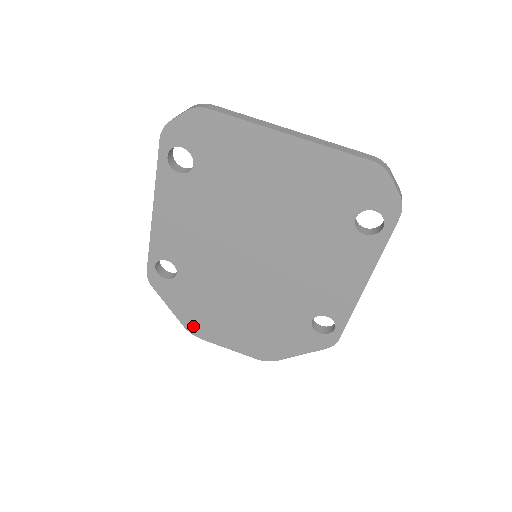
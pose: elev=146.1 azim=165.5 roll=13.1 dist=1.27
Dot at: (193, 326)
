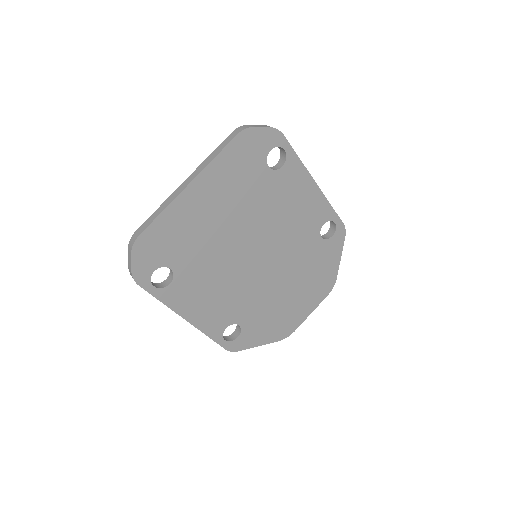
Dot at: (282, 333)
